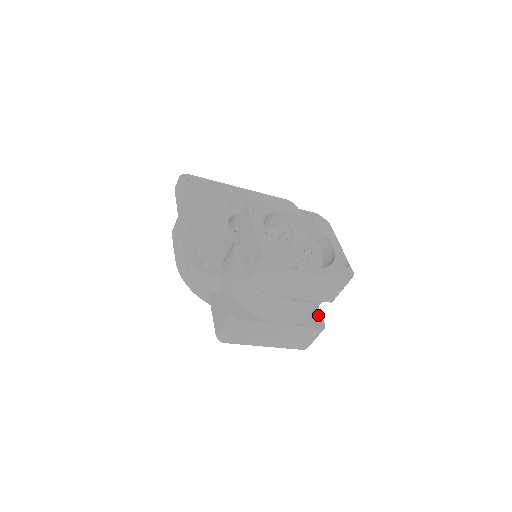
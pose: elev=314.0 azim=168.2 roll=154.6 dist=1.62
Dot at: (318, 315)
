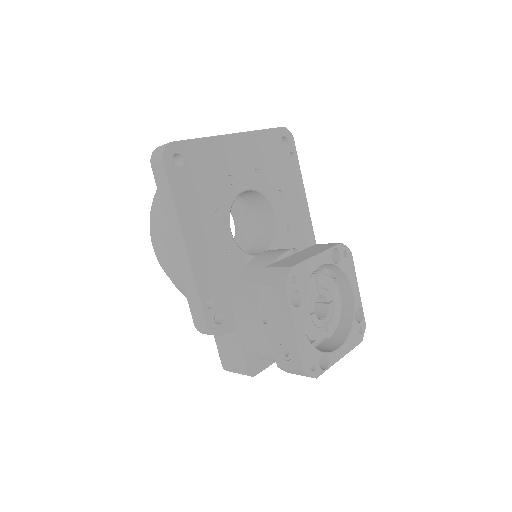
Dot at: occluded
